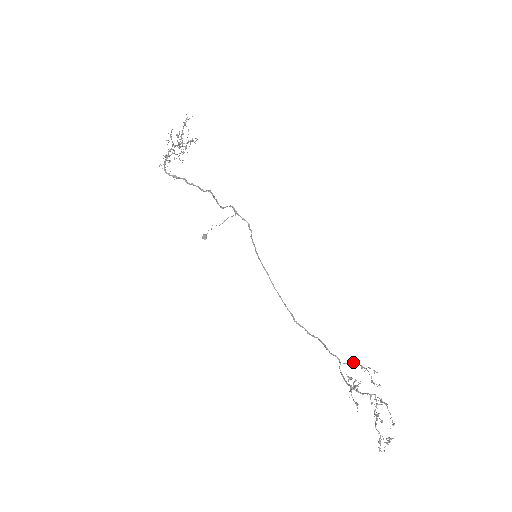
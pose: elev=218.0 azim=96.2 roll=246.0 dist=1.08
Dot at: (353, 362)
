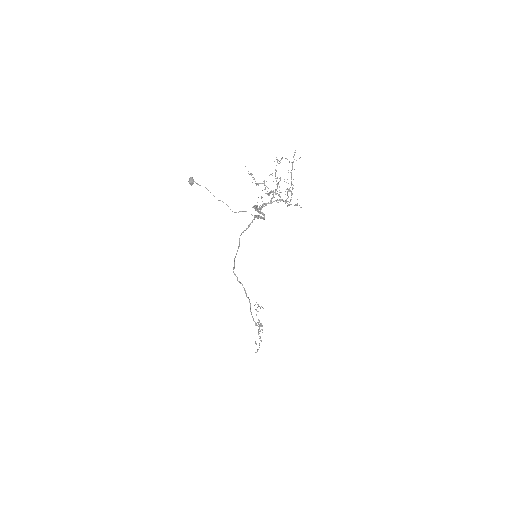
Dot at: (257, 304)
